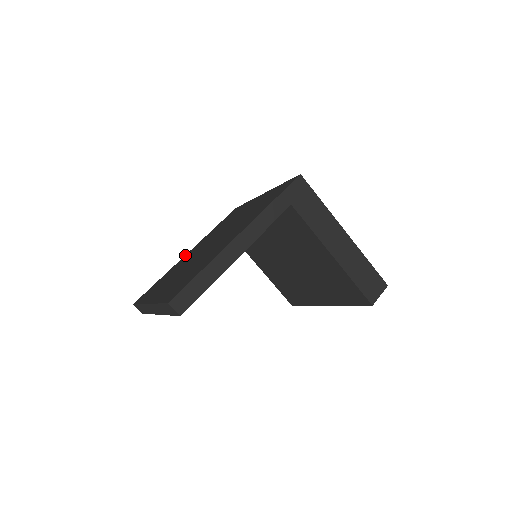
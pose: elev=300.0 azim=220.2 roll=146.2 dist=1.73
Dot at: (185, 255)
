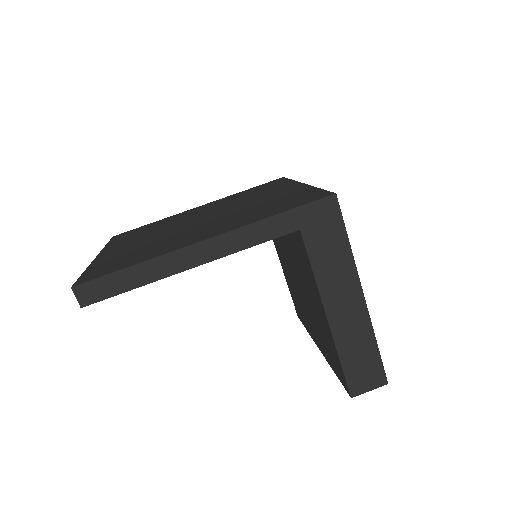
Dot at: occluded
